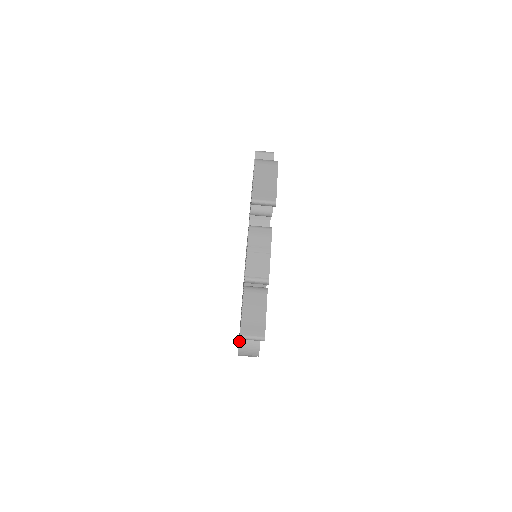
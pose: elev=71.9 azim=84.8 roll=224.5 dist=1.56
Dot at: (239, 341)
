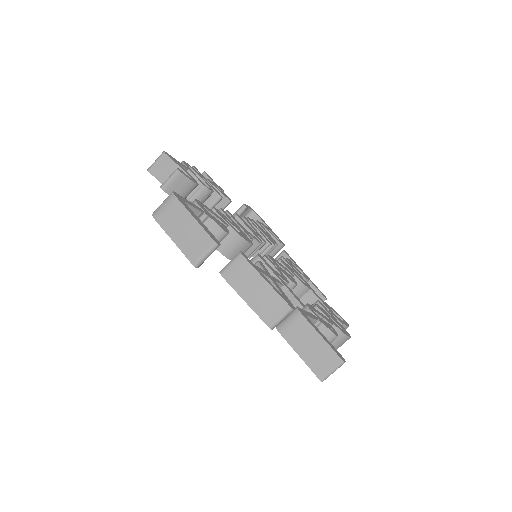
Dot at: occluded
